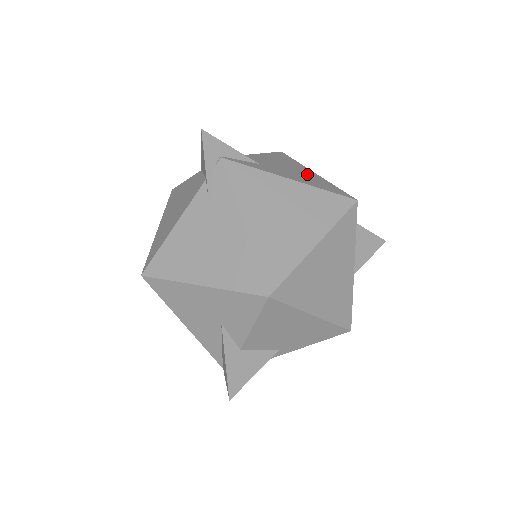
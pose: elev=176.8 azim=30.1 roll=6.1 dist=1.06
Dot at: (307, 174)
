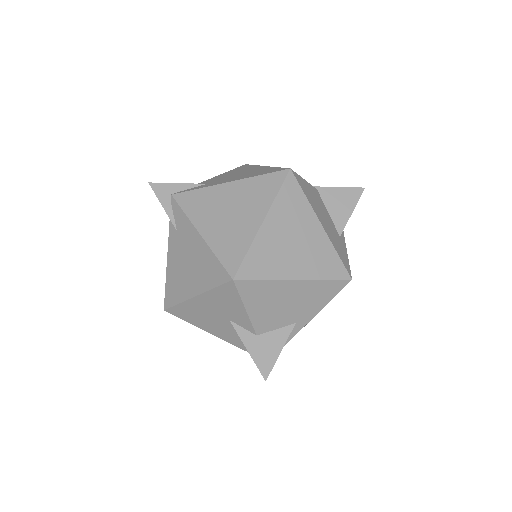
Dot at: (253, 171)
